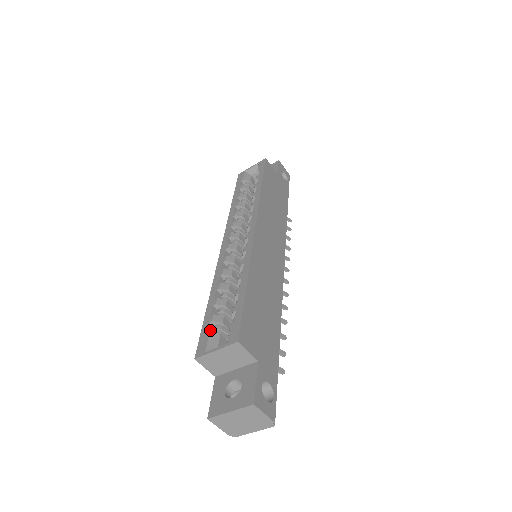
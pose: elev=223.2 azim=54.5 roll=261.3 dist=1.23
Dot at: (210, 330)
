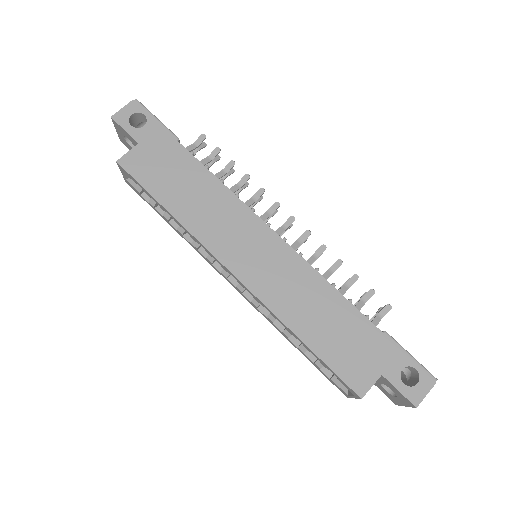
Dot at: (327, 371)
